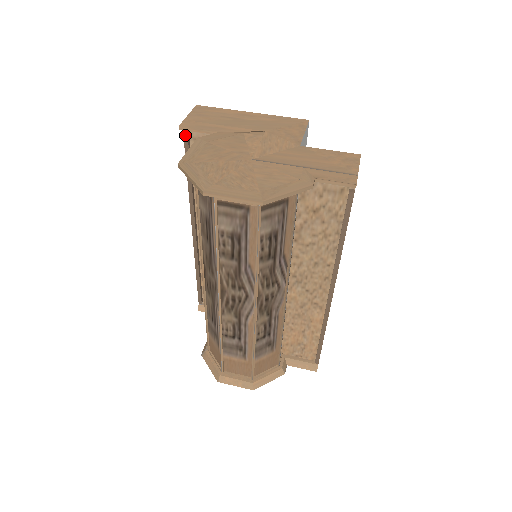
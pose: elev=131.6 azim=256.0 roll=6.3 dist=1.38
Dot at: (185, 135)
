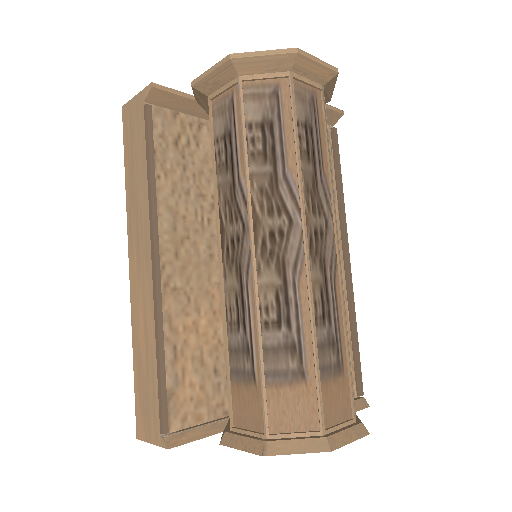
Dot at: (148, 104)
